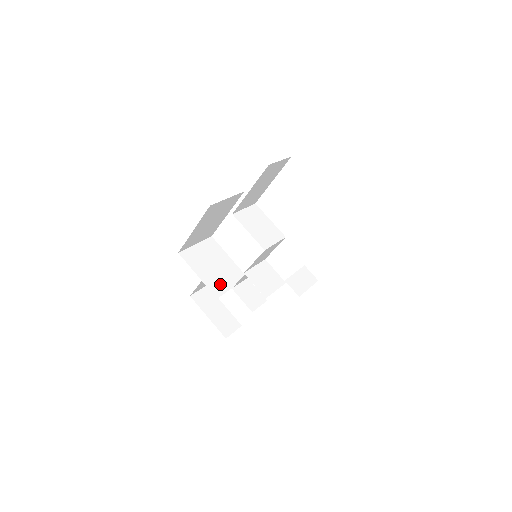
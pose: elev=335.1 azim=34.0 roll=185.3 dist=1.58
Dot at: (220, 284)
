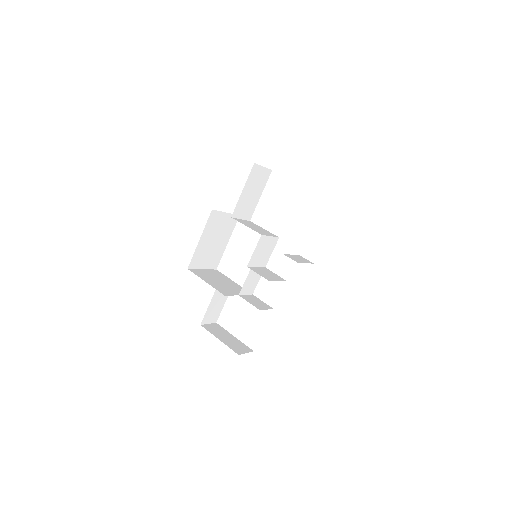
Dot at: (227, 291)
